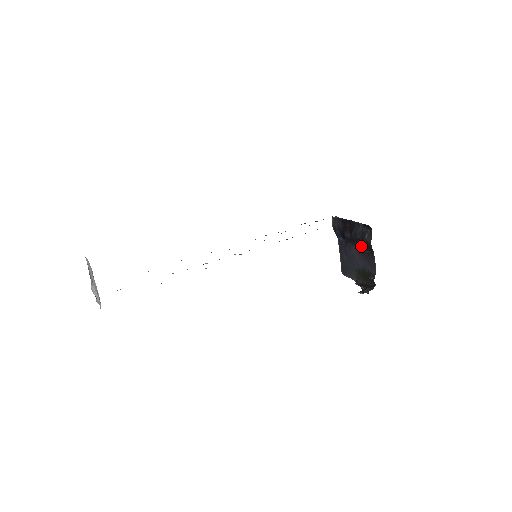
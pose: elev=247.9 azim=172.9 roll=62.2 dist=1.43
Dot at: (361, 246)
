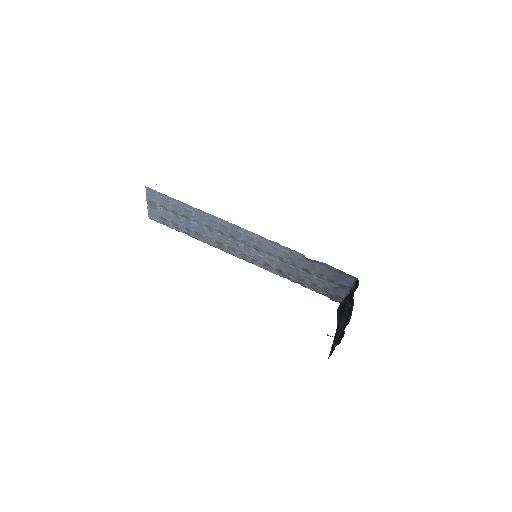
Dot at: (348, 308)
